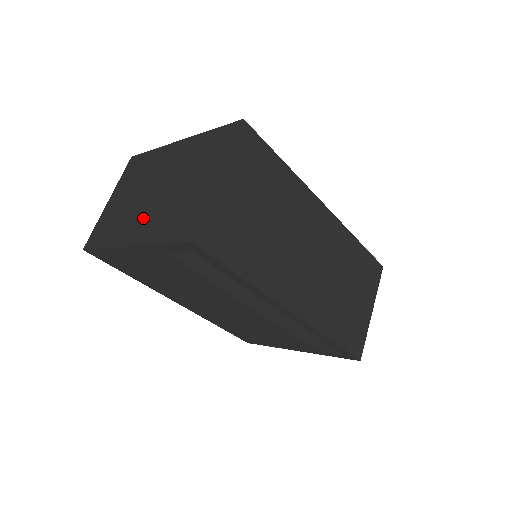
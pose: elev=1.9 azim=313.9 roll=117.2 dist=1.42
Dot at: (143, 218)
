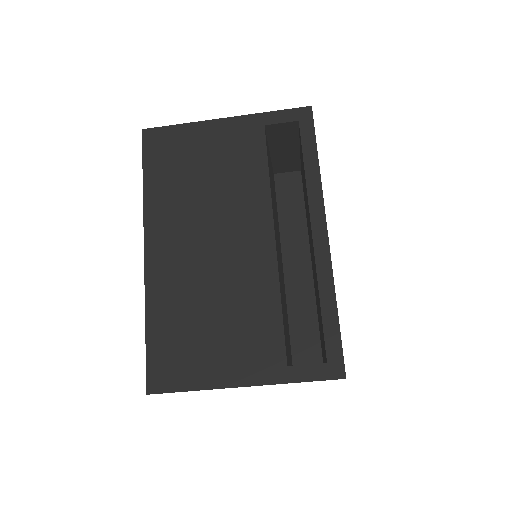
Dot at: occluded
